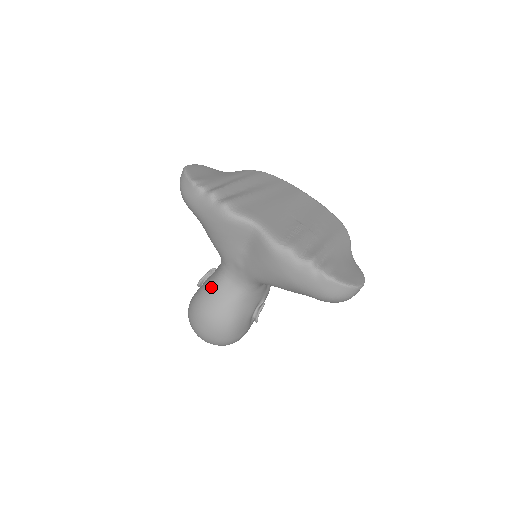
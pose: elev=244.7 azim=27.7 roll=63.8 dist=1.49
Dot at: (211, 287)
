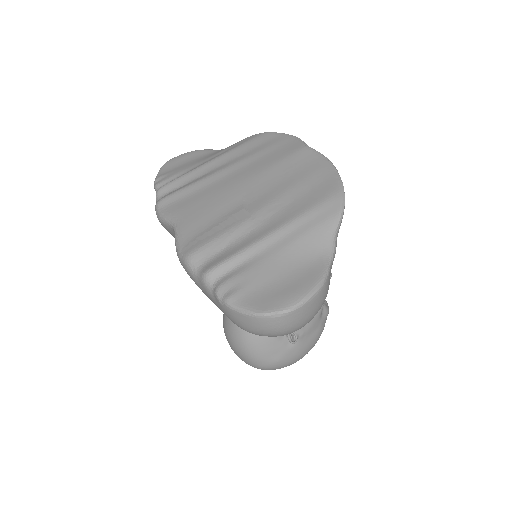
Dot at: occluded
